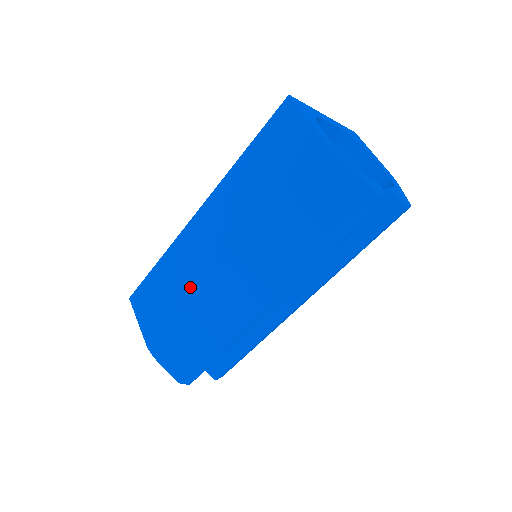
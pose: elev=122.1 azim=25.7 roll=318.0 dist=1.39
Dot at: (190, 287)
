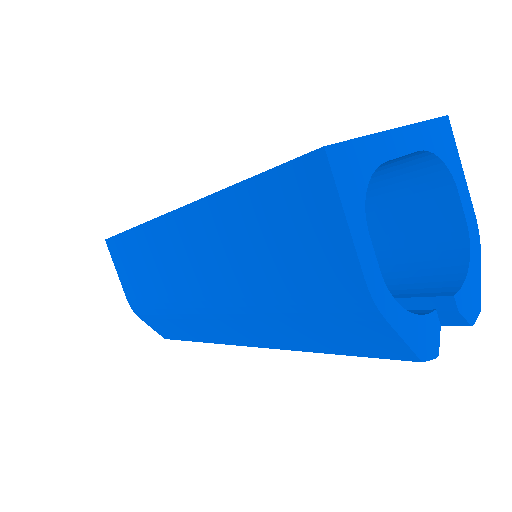
Dot at: (168, 290)
